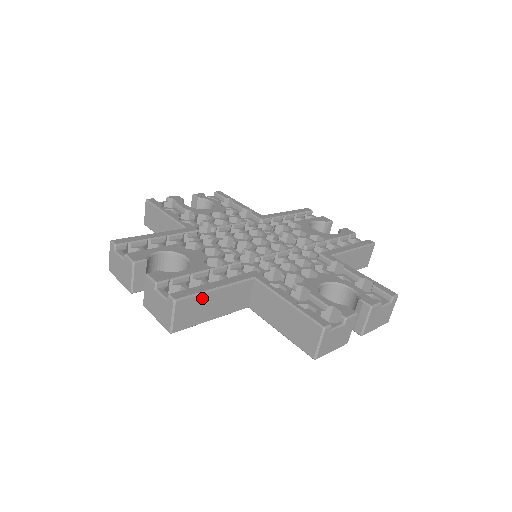
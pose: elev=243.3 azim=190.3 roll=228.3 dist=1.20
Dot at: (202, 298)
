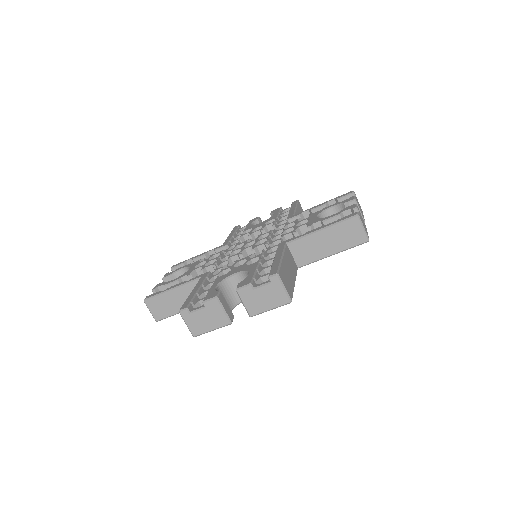
Dot at: (283, 267)
